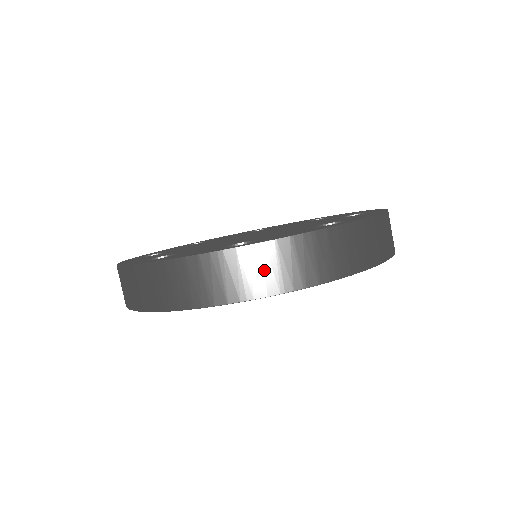
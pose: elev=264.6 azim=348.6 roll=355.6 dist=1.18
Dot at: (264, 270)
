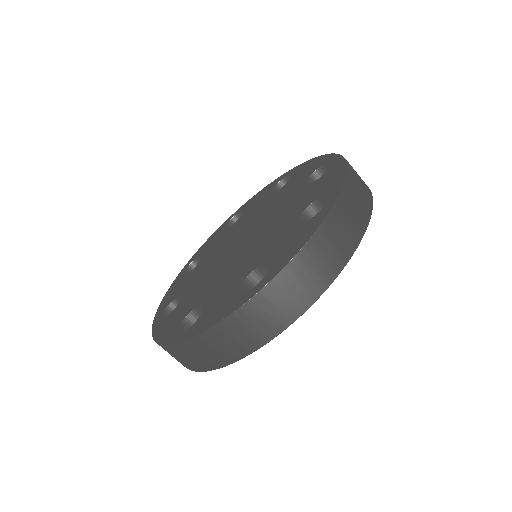
Dot at: (291, 294)
